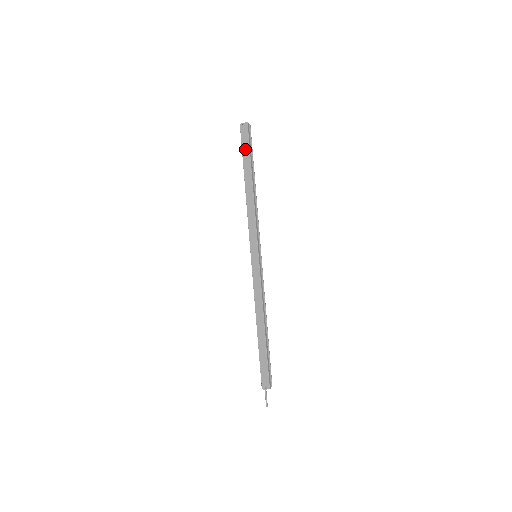
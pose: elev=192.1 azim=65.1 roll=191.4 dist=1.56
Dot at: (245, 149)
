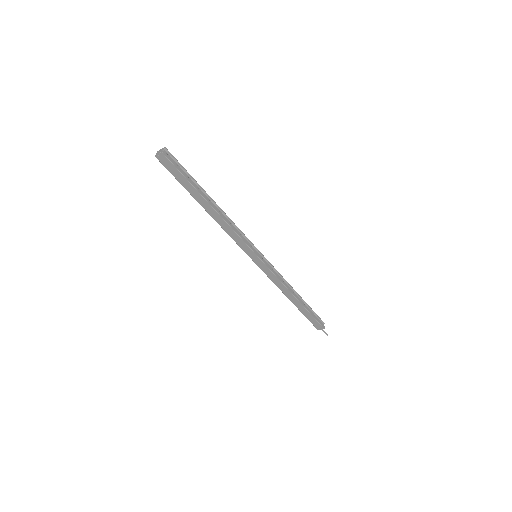
Dot at: (180, 179)
